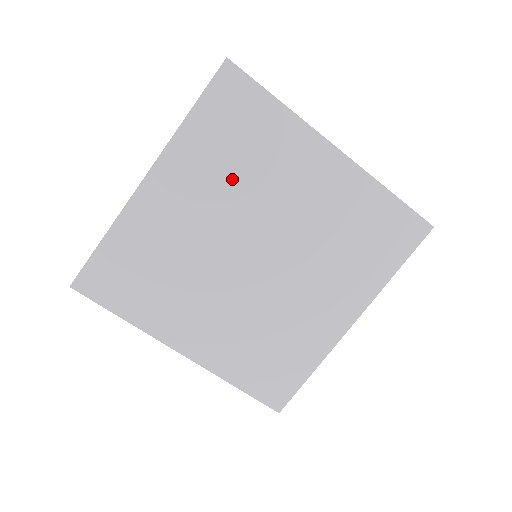
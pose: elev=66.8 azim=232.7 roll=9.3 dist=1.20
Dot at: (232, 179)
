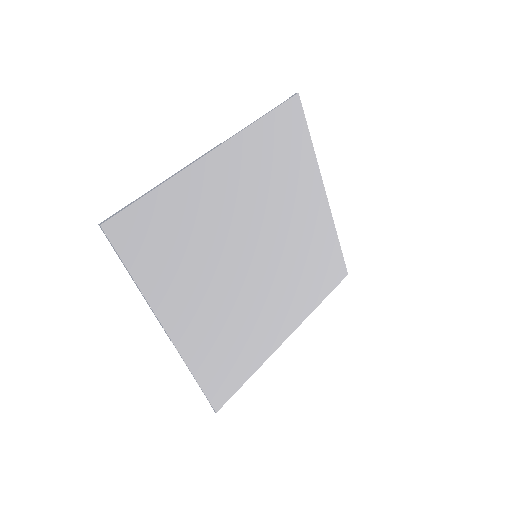
Dot at: (267, 184)
